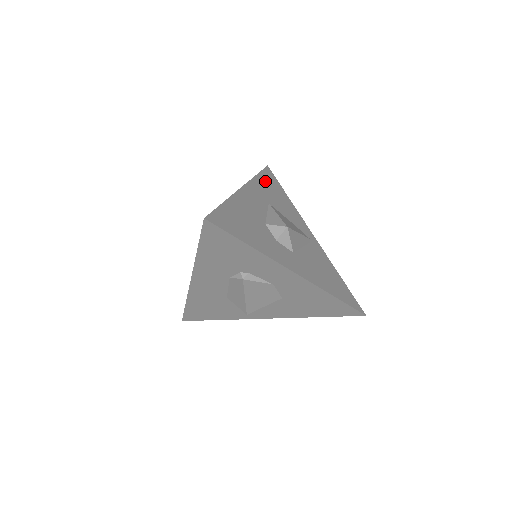
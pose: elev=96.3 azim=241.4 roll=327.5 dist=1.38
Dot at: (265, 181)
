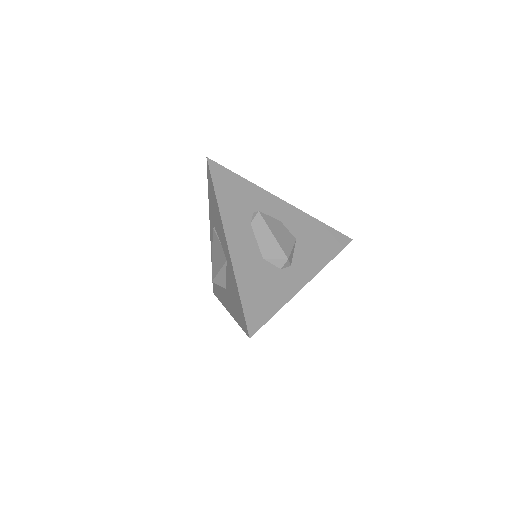
Dot at: occluded
